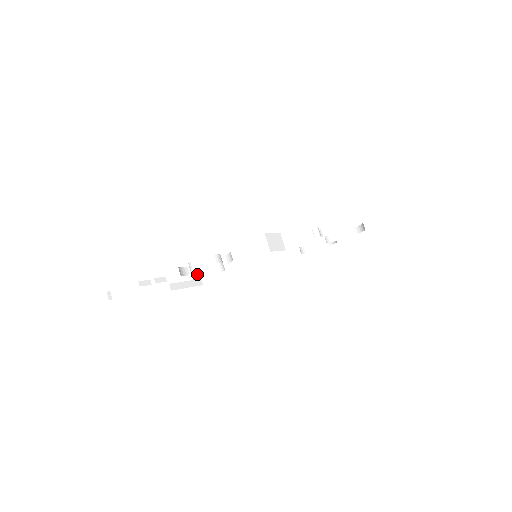
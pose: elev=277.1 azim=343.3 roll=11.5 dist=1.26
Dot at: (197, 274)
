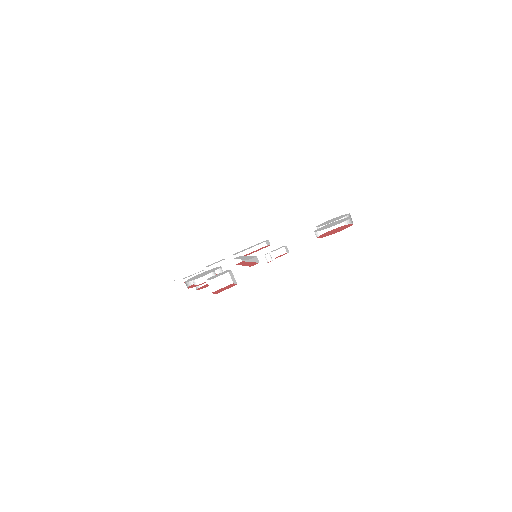
Dot at: occluded
